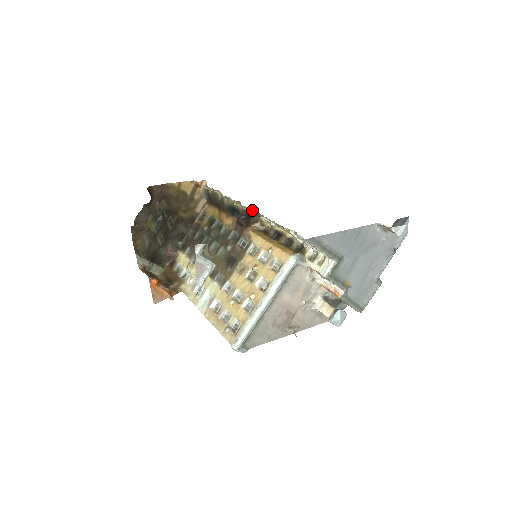
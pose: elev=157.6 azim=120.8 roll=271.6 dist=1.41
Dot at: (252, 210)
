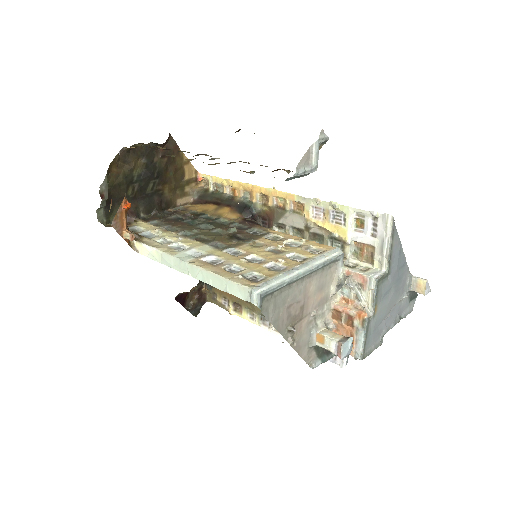
Dot at: (283, 207)
